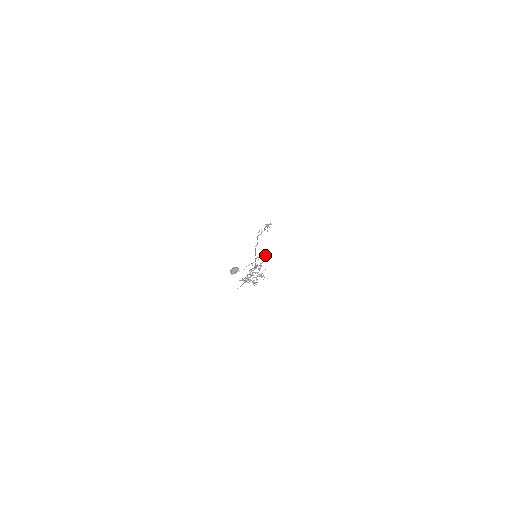
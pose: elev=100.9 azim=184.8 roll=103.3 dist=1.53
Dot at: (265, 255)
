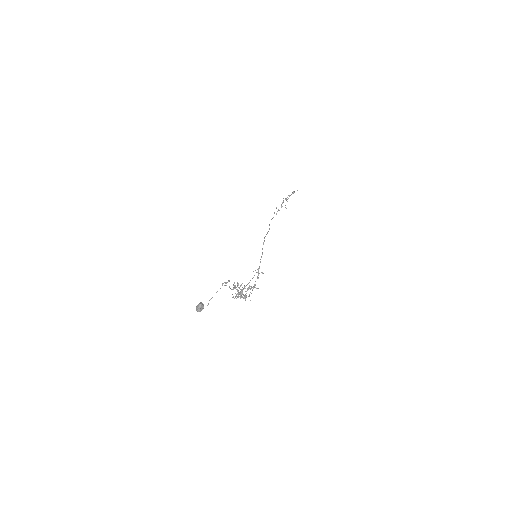
Dot at: (222, 284)
